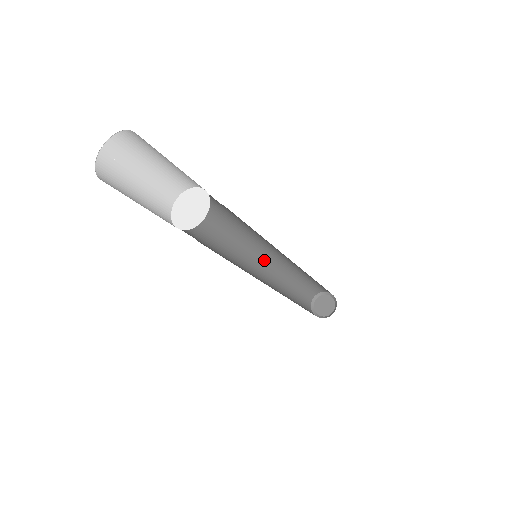
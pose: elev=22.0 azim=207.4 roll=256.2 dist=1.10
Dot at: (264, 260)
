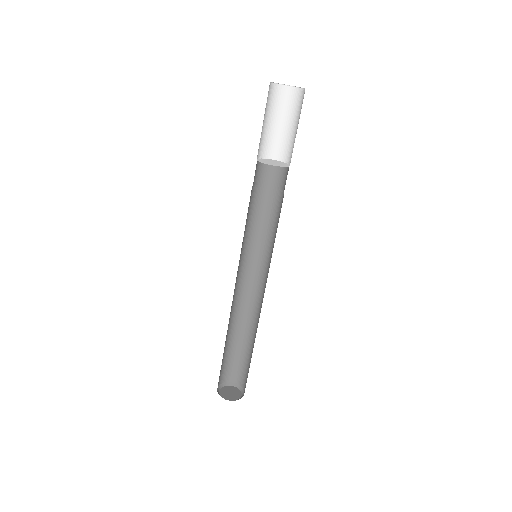
Dot at: (236, 284)
